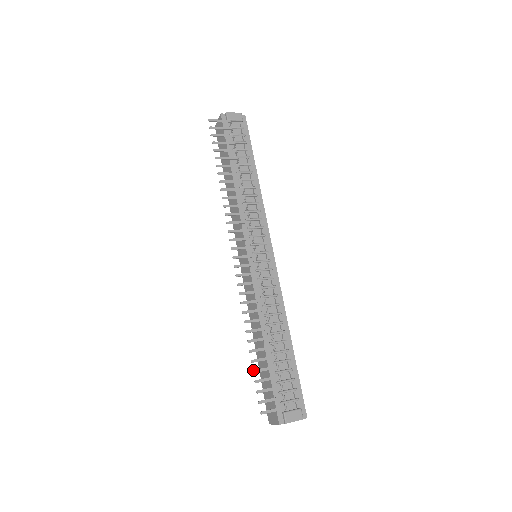
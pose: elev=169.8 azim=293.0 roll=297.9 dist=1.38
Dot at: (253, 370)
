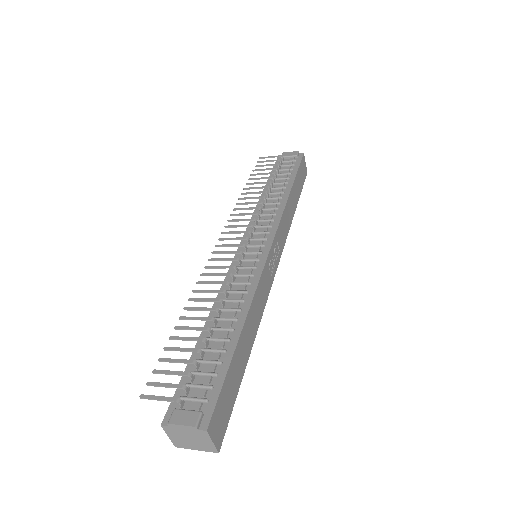
Dot at: (165, 347)
